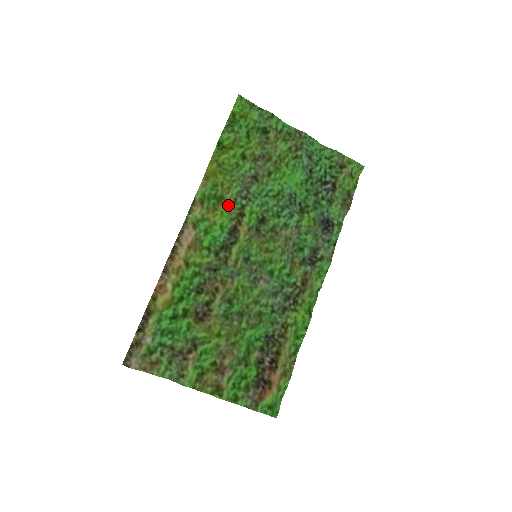
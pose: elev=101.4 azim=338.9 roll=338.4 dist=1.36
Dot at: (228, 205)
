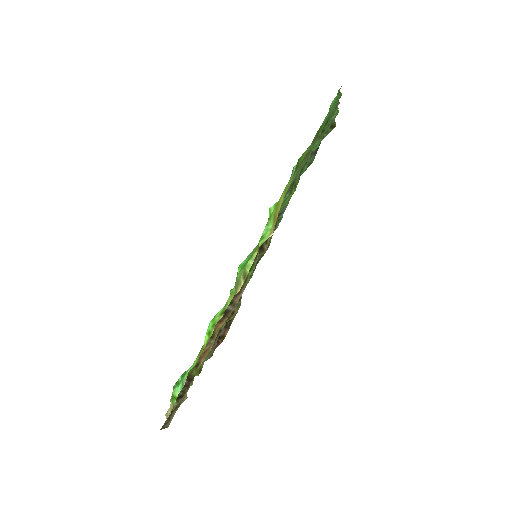
Dot at: occluded
